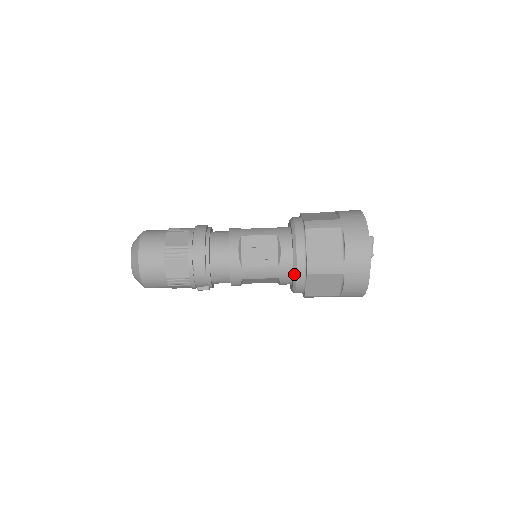
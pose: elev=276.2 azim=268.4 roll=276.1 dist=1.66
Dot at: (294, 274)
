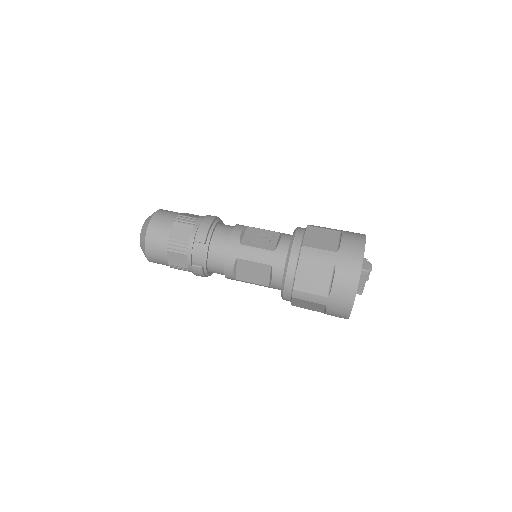
Dot at: (287, 257)
